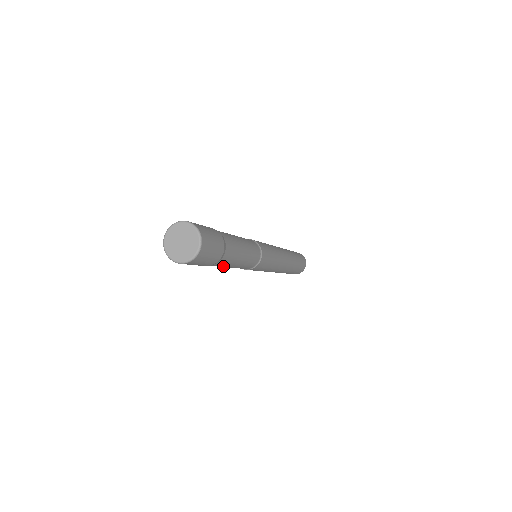
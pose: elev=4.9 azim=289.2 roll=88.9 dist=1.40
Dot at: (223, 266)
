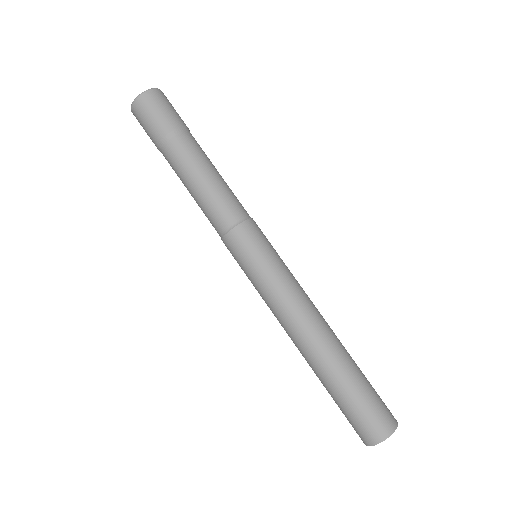
Dot at: (180, 174)
